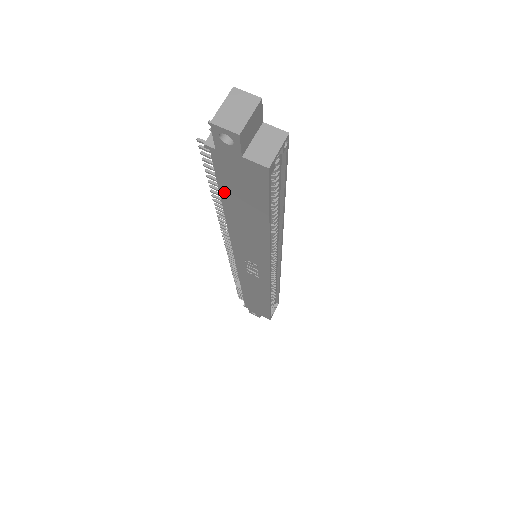
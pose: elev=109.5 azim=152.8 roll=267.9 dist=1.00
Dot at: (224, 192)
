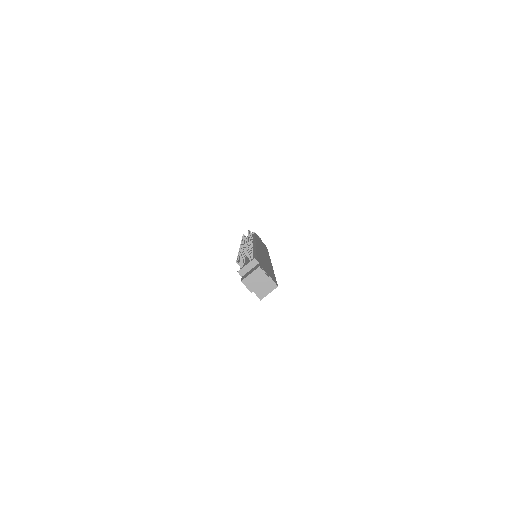
Dot at: occluded
